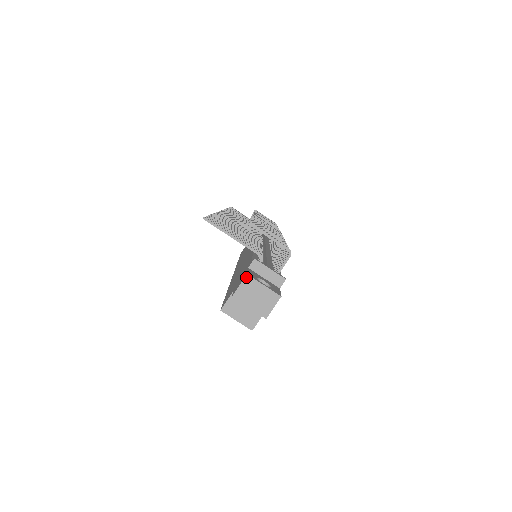
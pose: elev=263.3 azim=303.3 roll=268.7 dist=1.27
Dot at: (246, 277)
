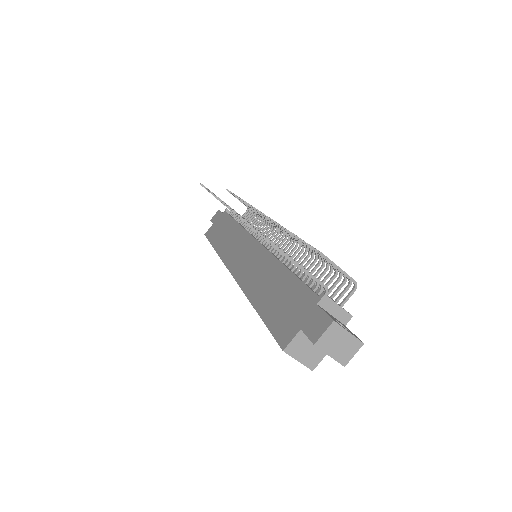
Dot at: (332, 324)
